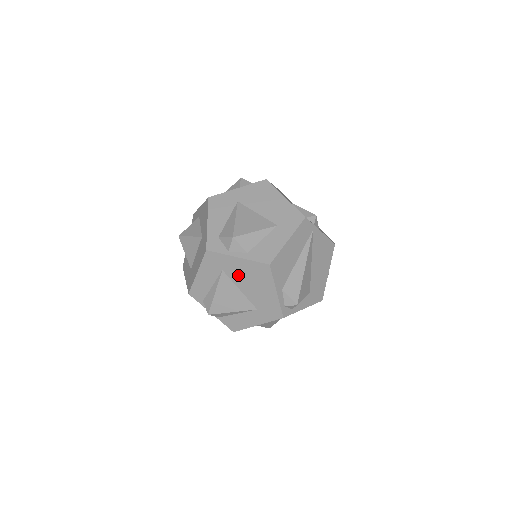
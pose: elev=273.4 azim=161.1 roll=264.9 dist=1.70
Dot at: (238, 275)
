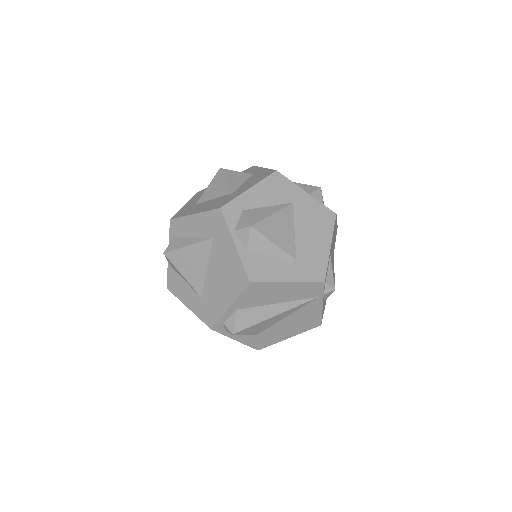
Dot at: (219, 257)
